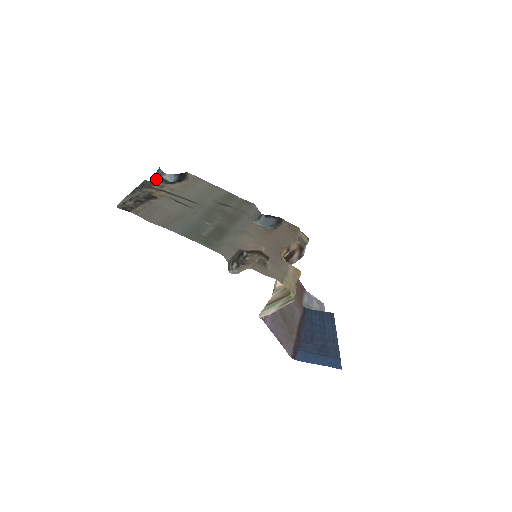
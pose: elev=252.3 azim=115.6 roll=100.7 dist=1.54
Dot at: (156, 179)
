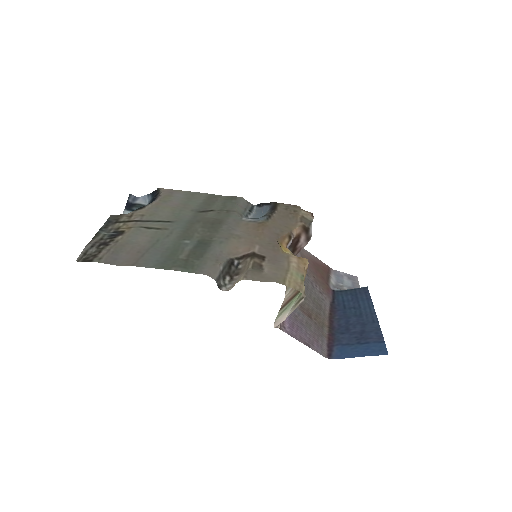
Dot at: (129, 207)
